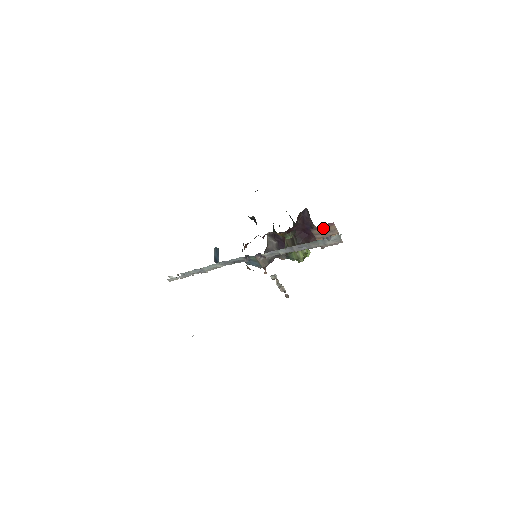
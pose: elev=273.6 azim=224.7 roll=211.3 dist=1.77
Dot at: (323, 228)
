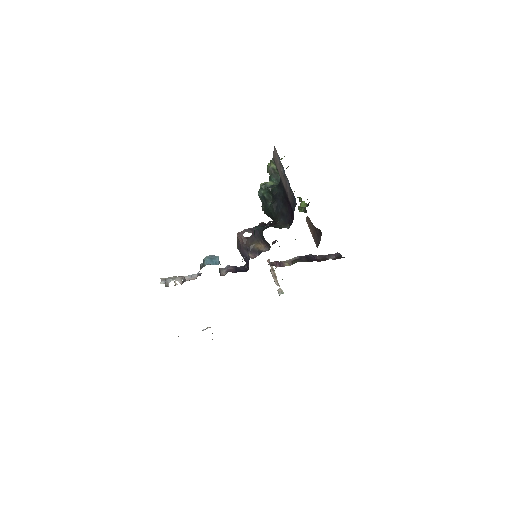
Dot at: occluded
